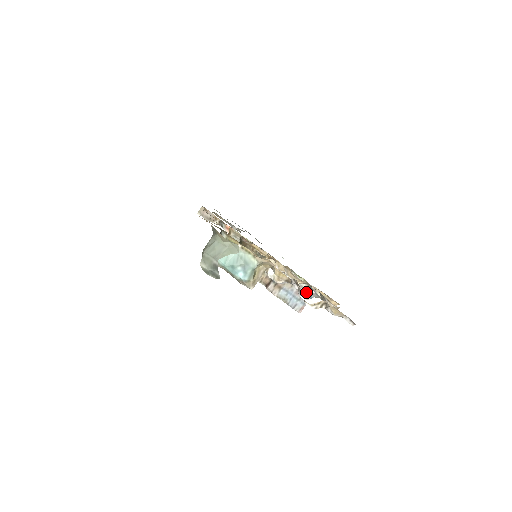
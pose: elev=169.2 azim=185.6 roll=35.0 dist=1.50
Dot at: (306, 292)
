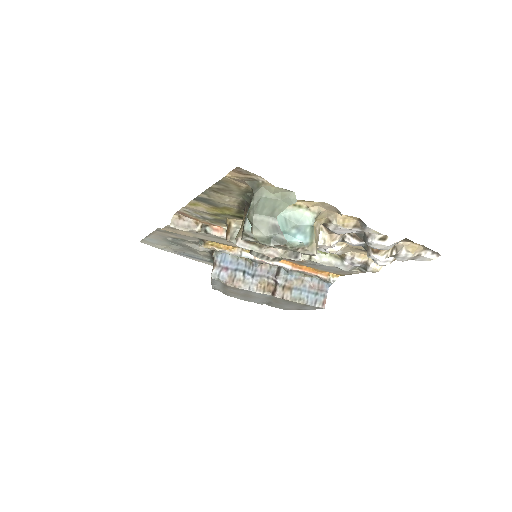
Dot at: occluded
